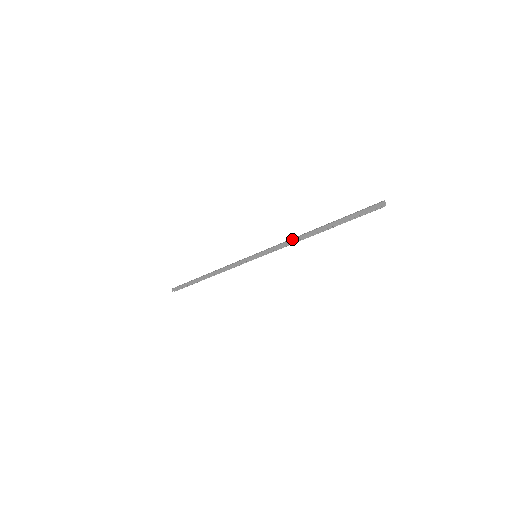
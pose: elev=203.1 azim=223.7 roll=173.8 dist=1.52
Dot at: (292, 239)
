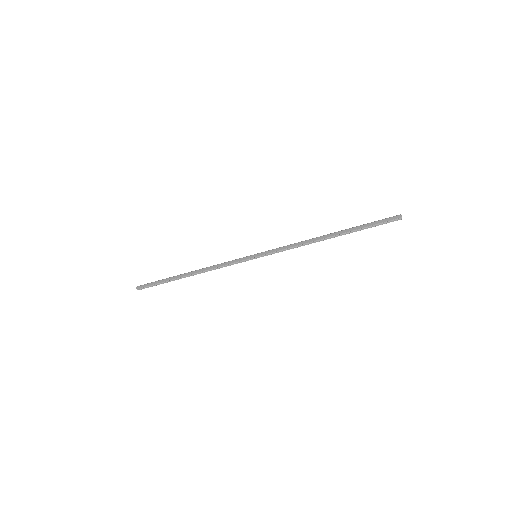
Dot at: (302, 241)
